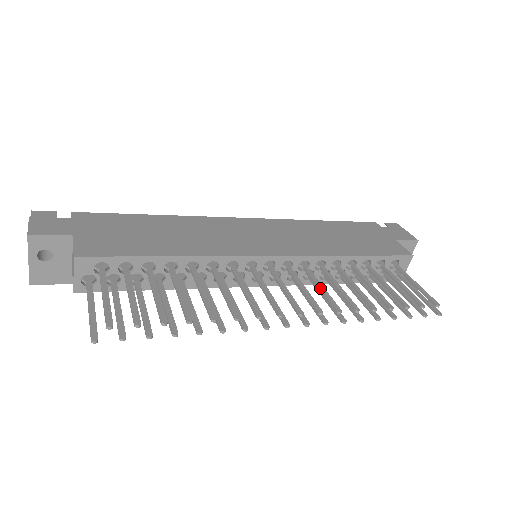
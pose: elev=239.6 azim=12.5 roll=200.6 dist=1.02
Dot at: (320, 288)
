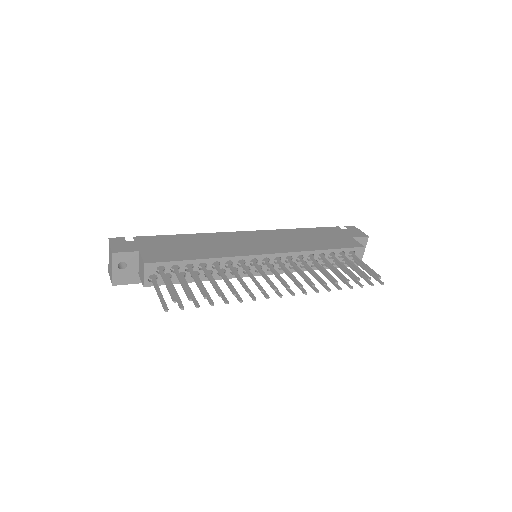
Dot at: (300, 272)
